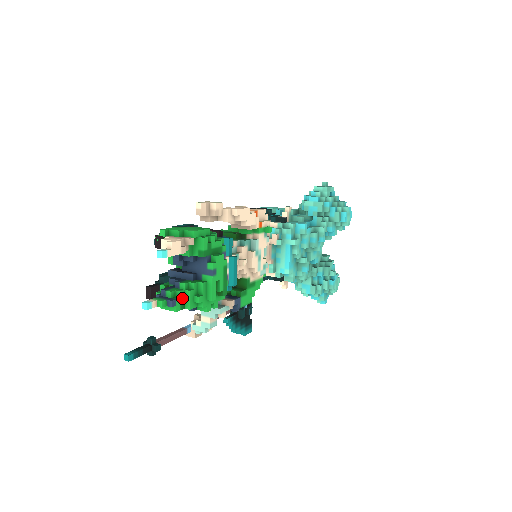
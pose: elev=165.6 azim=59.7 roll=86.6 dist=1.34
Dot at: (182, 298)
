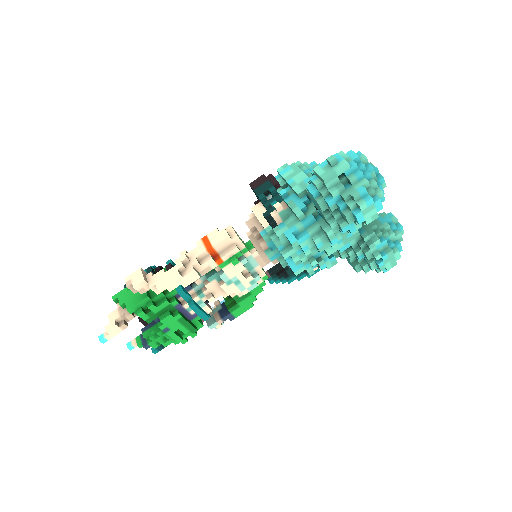
Dot at: (155, 340)
